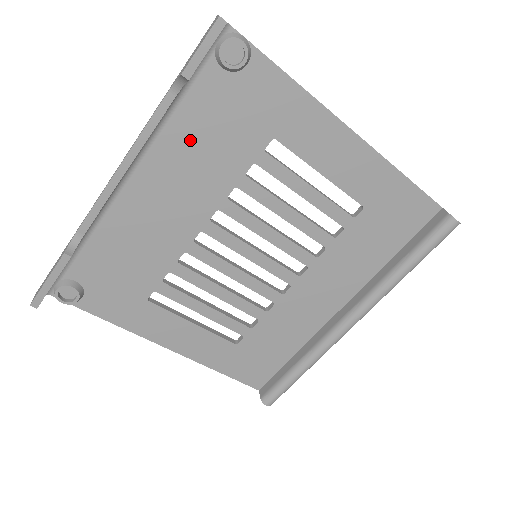
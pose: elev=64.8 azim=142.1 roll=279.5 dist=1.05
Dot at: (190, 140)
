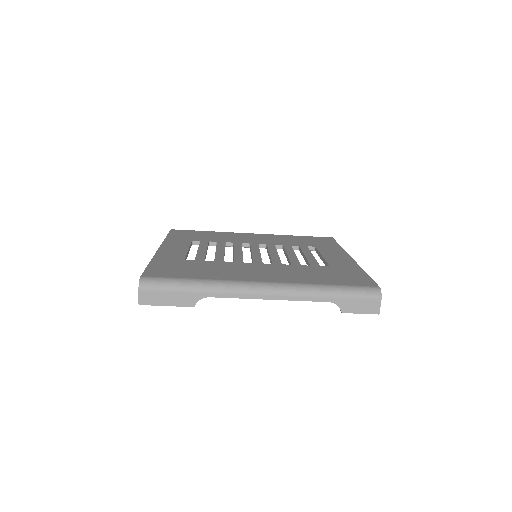
Dot at: occluded
